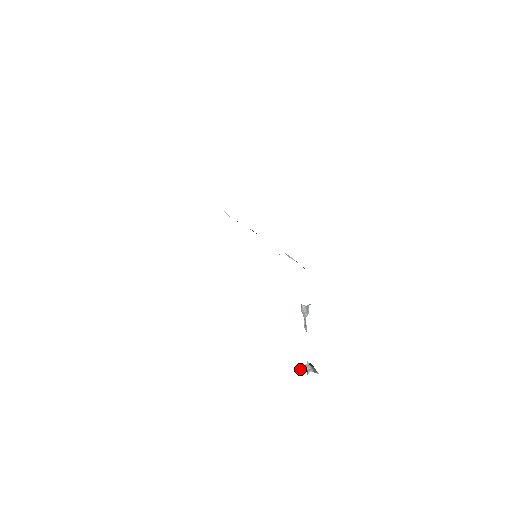
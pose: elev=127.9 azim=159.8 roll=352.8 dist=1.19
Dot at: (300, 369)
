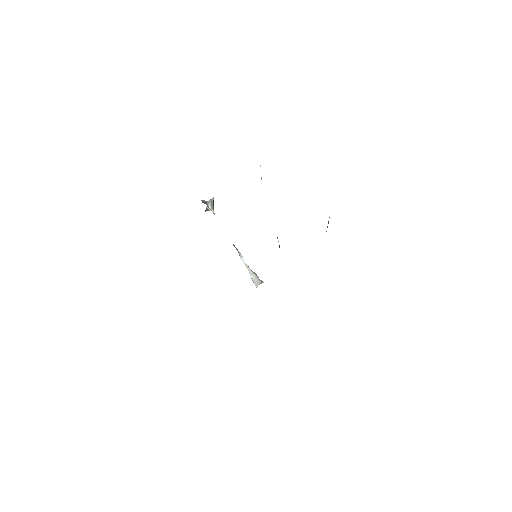
Dot at: (203, 202)
